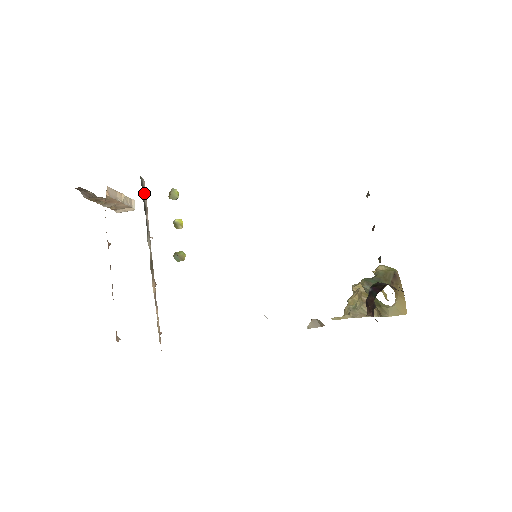
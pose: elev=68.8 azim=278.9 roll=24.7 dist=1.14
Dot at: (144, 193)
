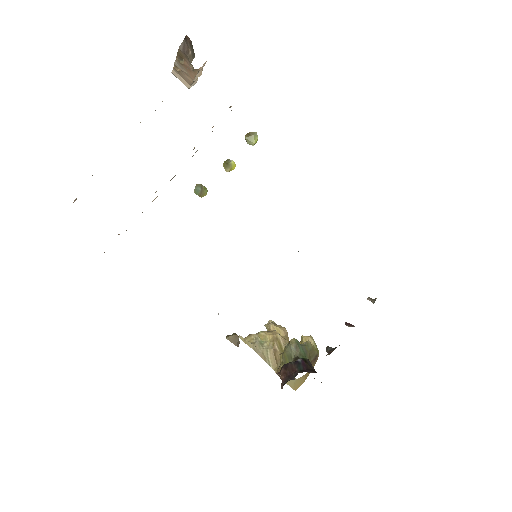
Dot at: occluded
